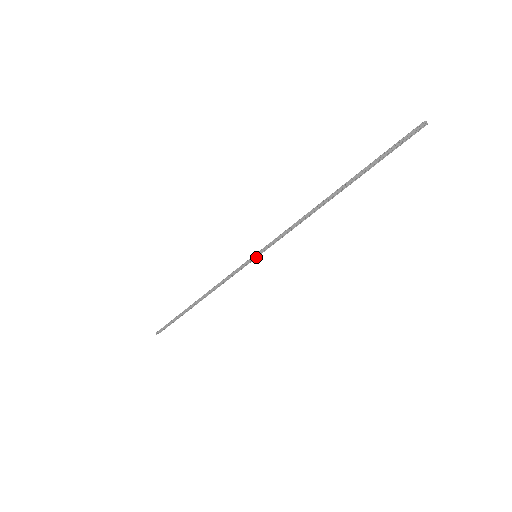
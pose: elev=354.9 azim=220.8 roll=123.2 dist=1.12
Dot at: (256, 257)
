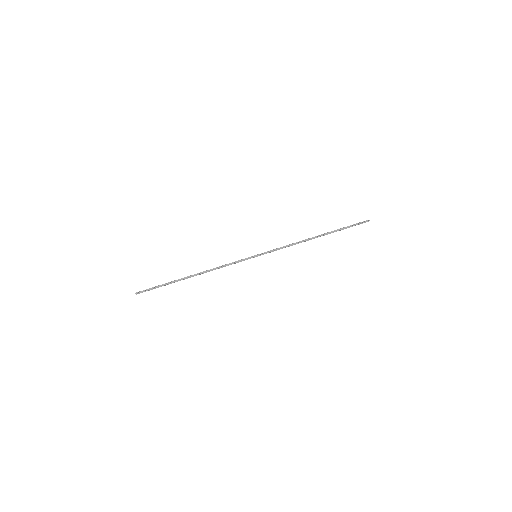
Dot at: occluded
